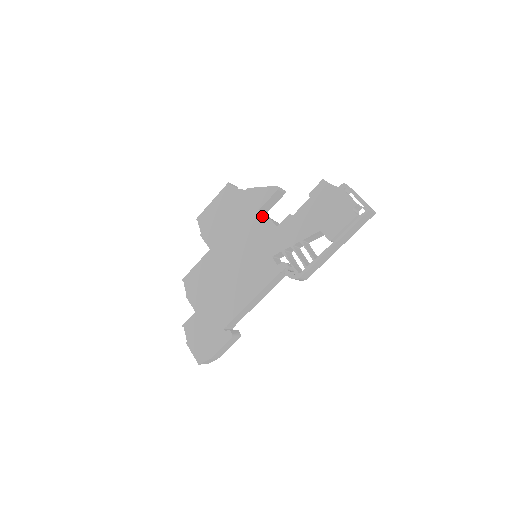
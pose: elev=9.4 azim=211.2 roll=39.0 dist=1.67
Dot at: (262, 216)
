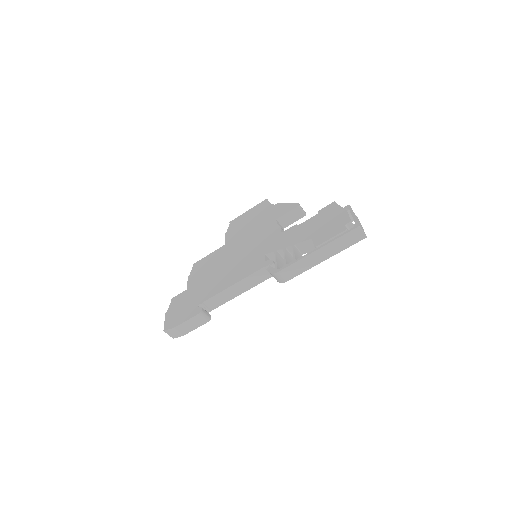
Dot at: (276, 224)
